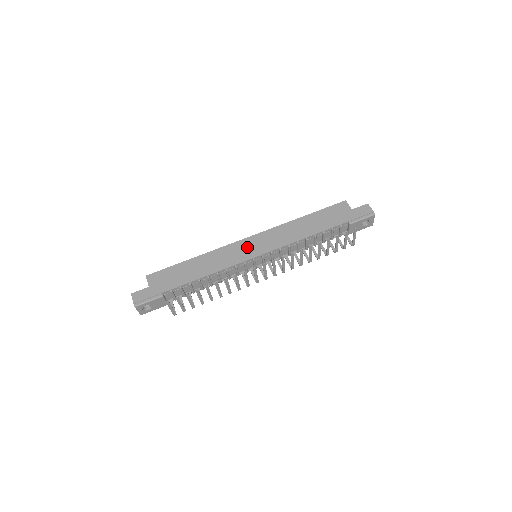
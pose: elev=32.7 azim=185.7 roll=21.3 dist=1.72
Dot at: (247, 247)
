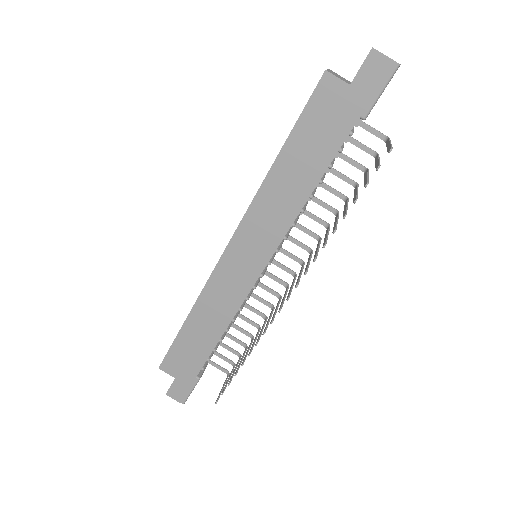
Dot at: (237, 265)
